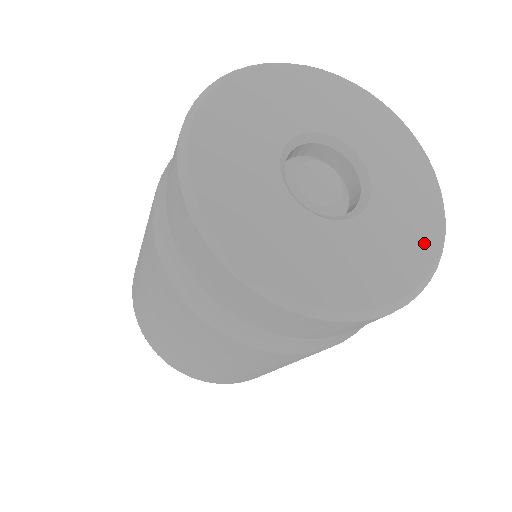
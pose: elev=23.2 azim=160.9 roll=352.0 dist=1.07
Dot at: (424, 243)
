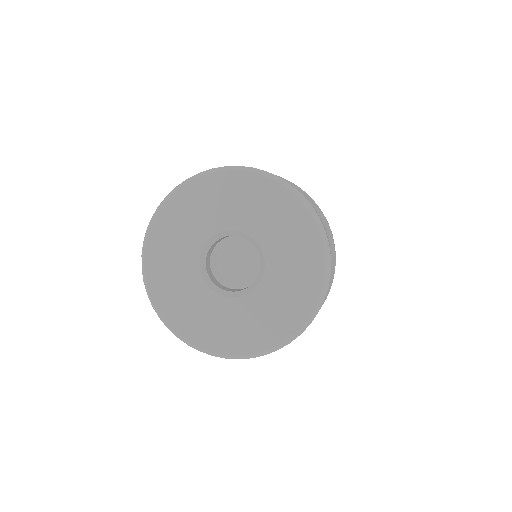
Dot at: (309, 244)
